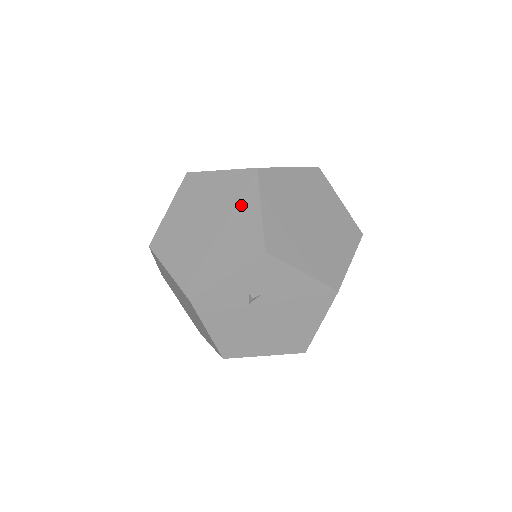
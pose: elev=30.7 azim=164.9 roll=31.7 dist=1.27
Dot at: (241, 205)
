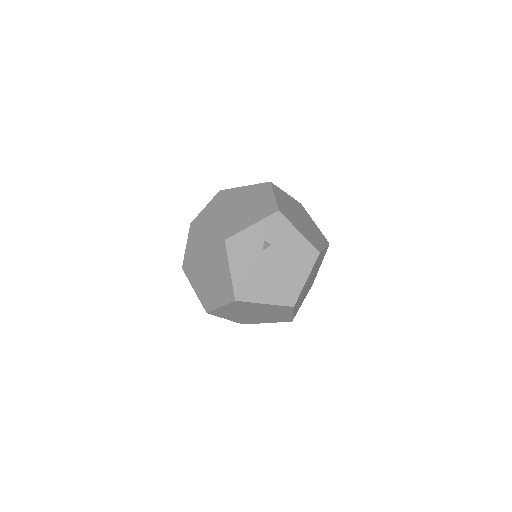
Dot at: (260, 196)
